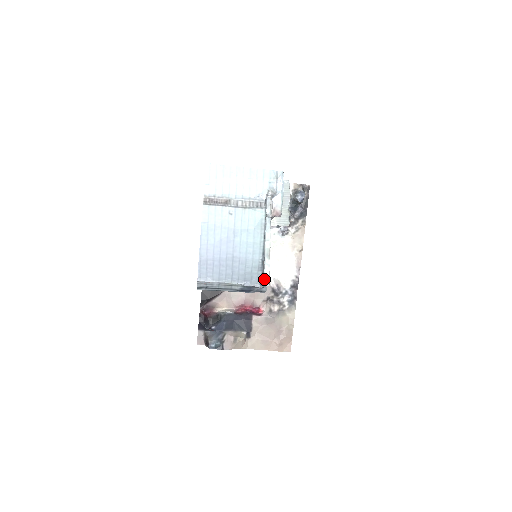
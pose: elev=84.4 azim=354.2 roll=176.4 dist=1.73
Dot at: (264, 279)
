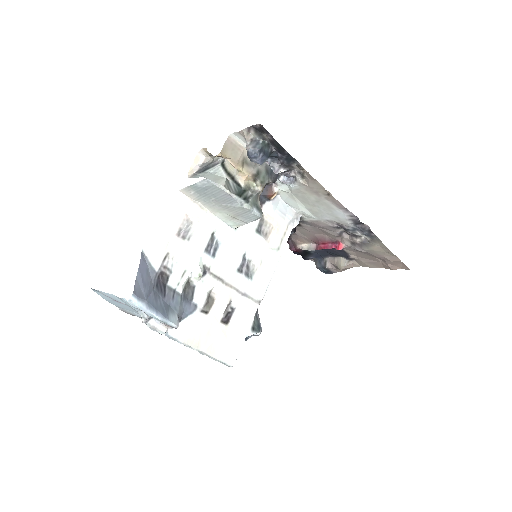
Dot at: occluded
